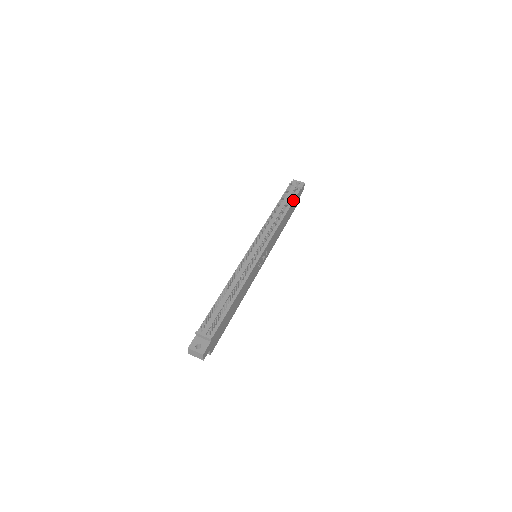
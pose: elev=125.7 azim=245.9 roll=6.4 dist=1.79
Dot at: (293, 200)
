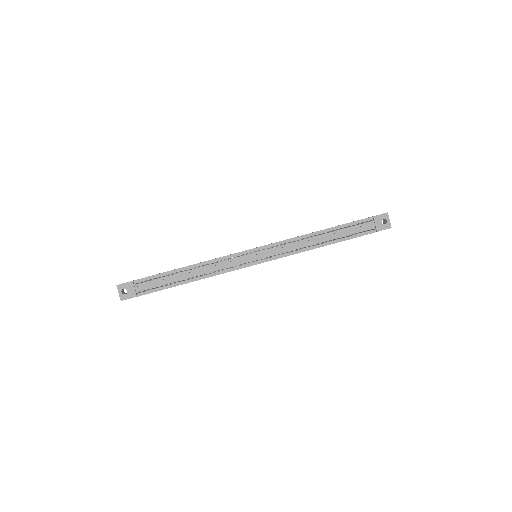
Dot at: (352, 238)
